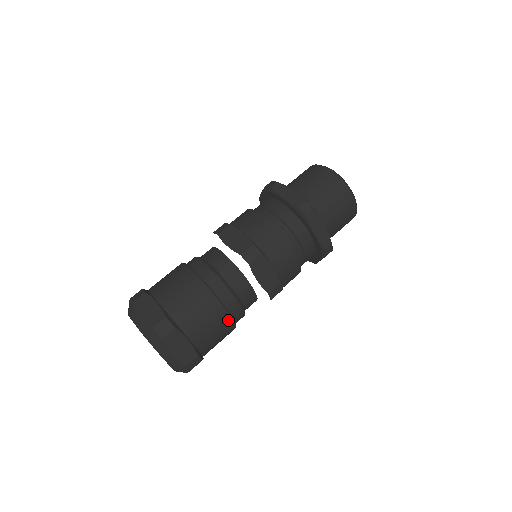
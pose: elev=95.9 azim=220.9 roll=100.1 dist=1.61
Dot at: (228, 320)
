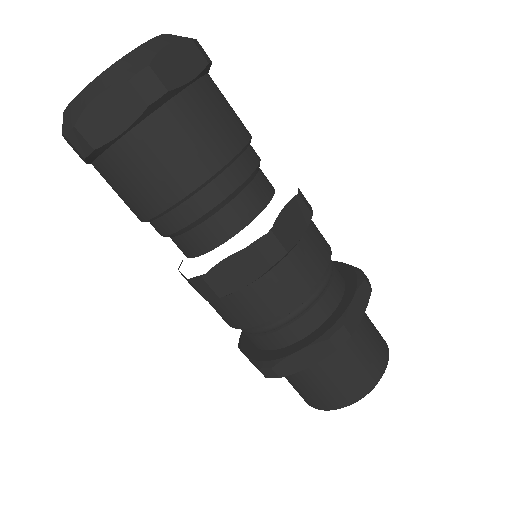
Dot at: (220, 160)
